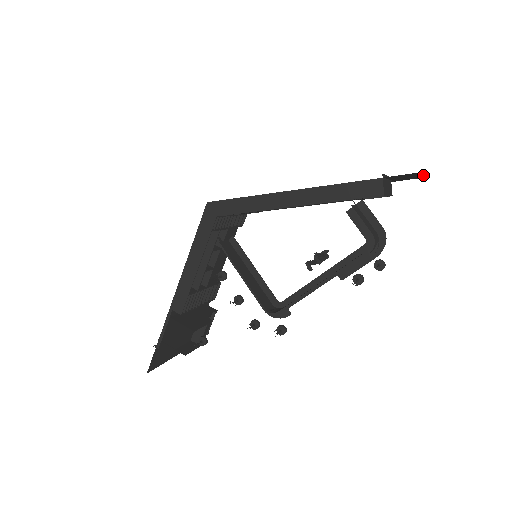
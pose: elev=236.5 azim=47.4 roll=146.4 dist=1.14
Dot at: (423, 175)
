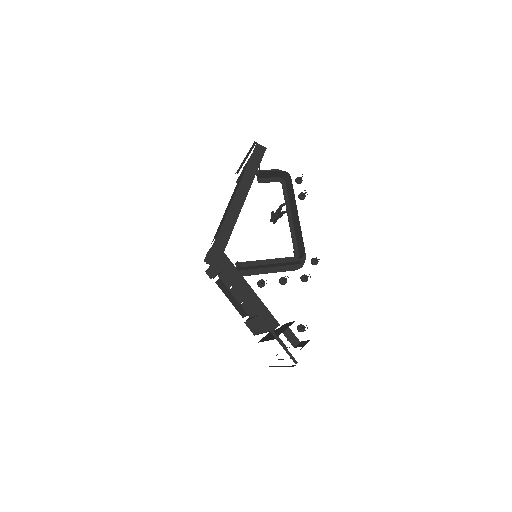
Dot at: occluded
